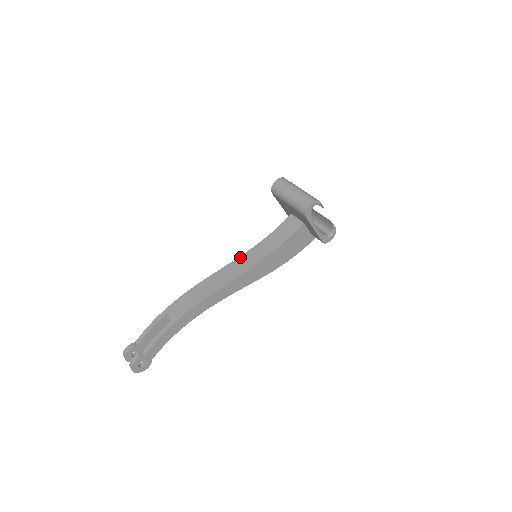
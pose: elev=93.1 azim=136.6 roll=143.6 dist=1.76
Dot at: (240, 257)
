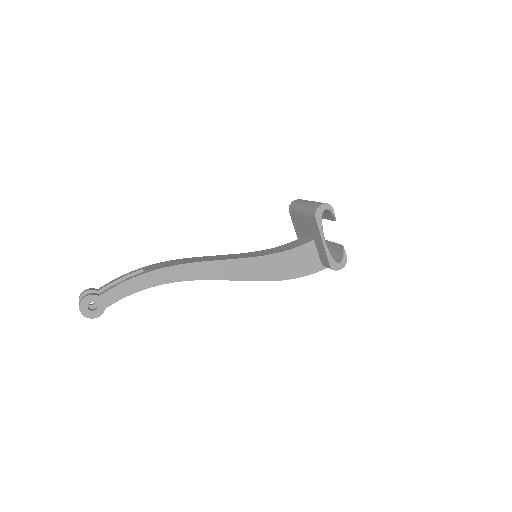
Dot at: occluded
